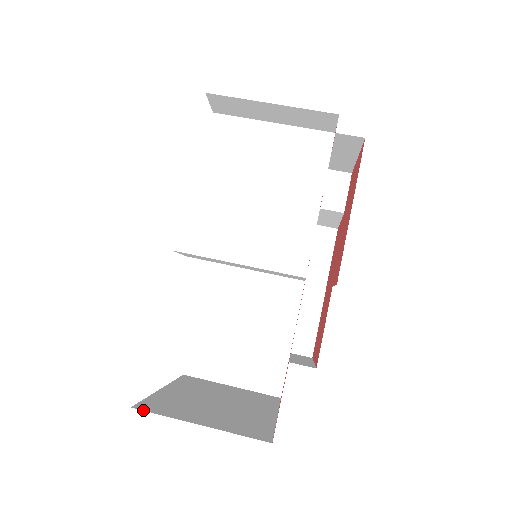
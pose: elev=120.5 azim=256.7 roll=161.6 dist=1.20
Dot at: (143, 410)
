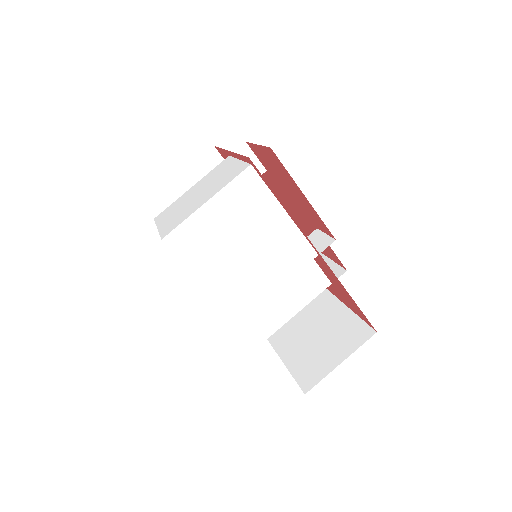
Dot at: occluded
